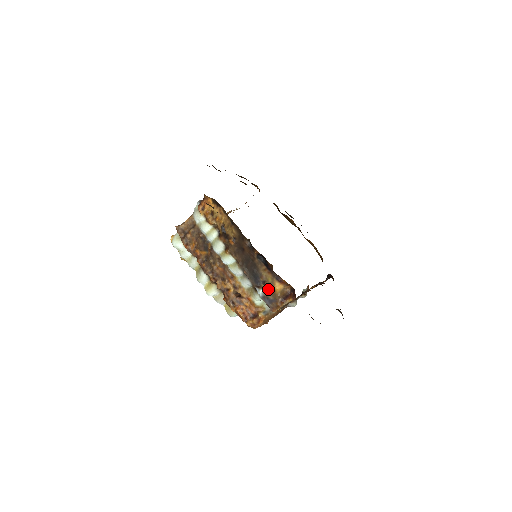
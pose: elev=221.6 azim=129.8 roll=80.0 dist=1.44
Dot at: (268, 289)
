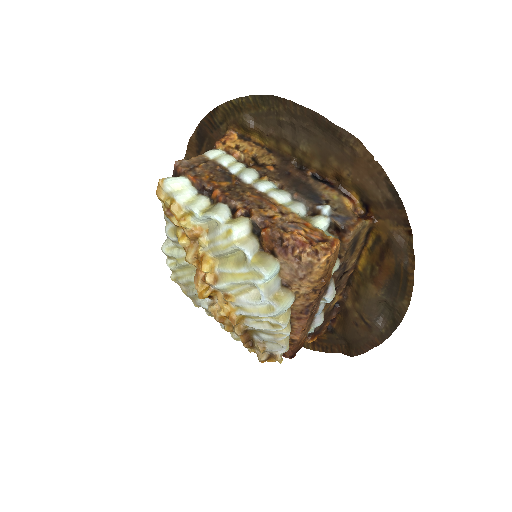
Dot at: (335, 208)
